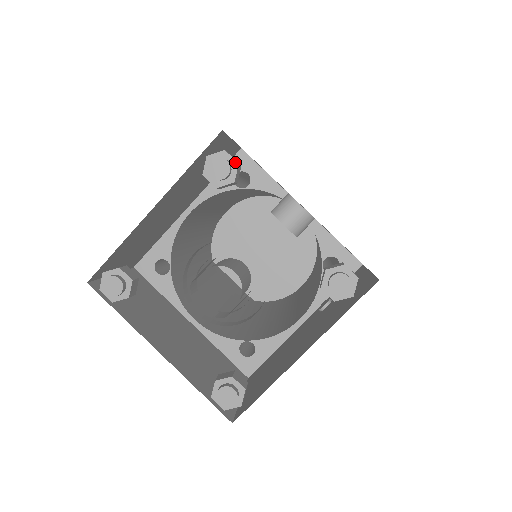
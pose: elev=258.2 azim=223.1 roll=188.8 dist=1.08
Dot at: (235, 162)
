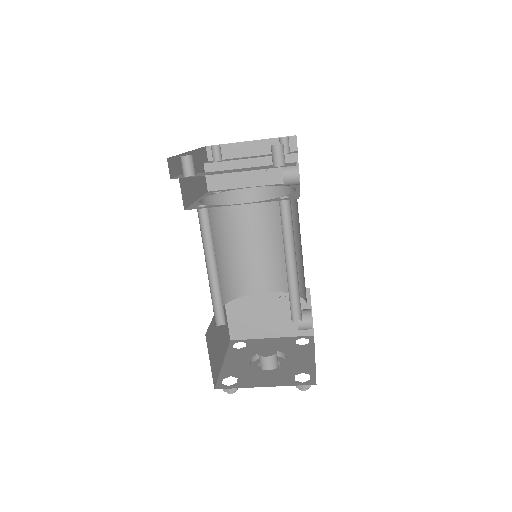
Dot at: occluded
